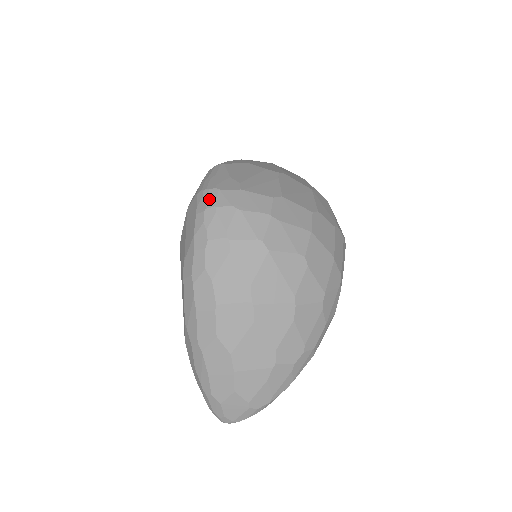
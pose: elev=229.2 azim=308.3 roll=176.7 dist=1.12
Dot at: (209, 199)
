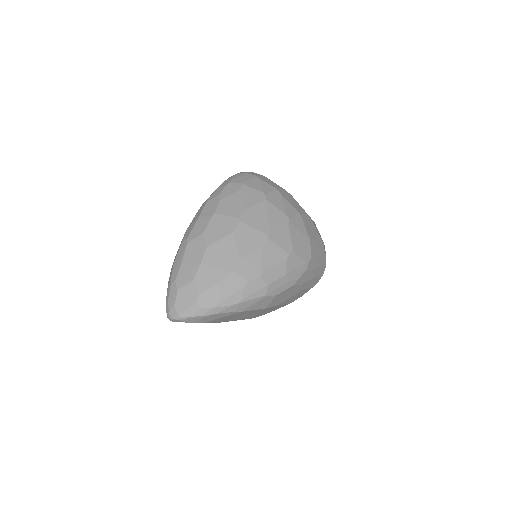
Dot at: (243, 172)
